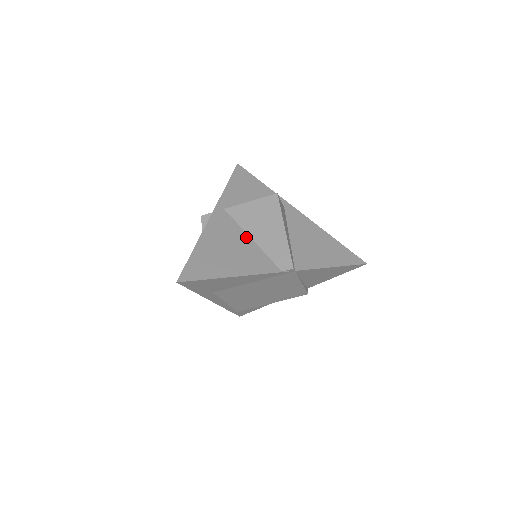
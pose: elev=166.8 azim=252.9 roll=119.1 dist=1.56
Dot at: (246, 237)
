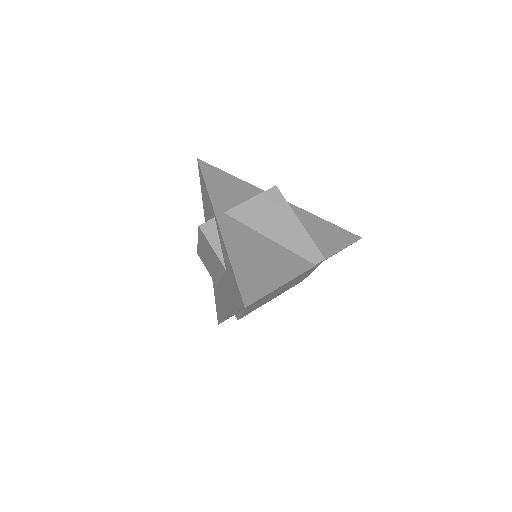
Dot at: (264, 238)
